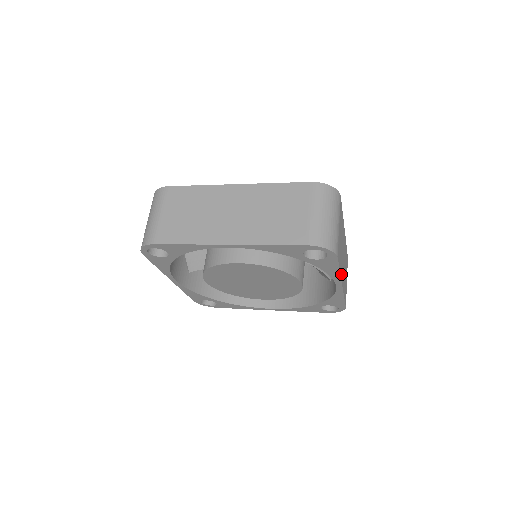
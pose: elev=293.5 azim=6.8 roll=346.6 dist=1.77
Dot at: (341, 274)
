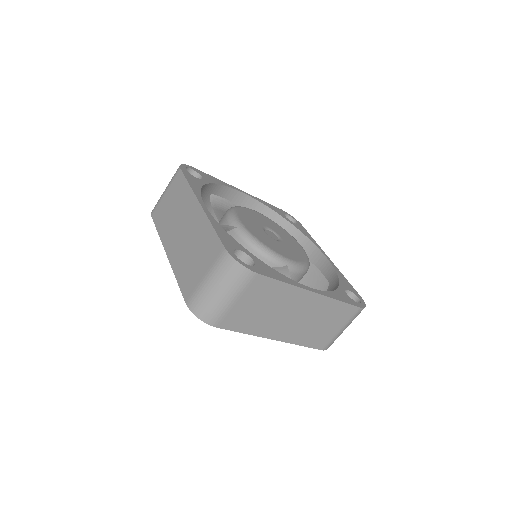
Dot at: occluded
